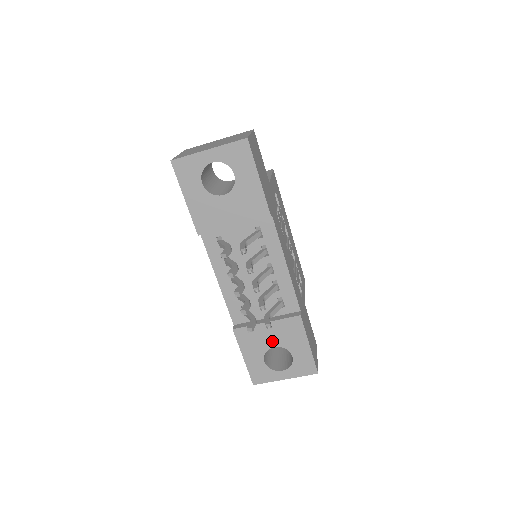
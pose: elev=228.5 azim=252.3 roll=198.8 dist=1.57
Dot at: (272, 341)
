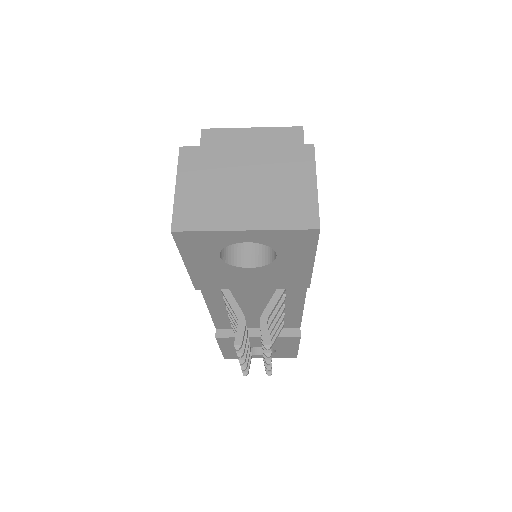
Dot at: (258, 345)
